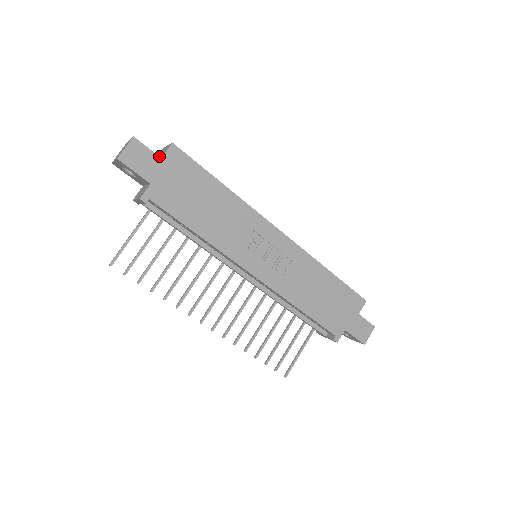
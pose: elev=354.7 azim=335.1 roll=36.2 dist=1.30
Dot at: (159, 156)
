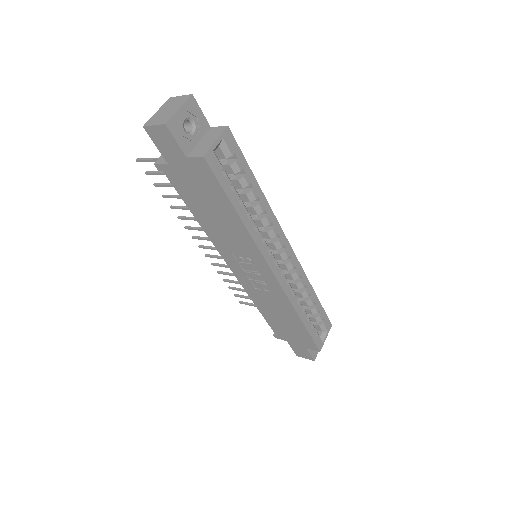
Dot at: (203, 141)
